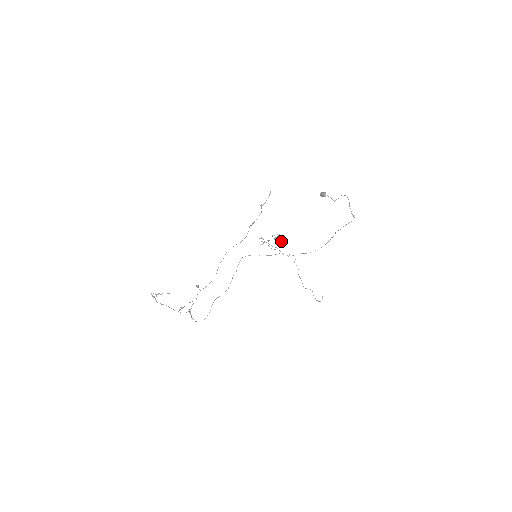
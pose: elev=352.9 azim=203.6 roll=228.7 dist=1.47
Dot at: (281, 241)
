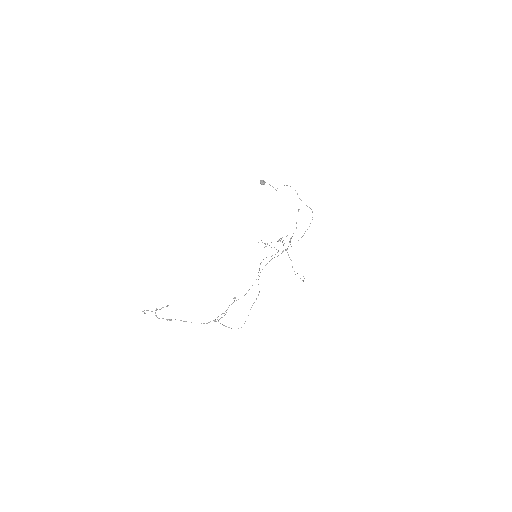
Dot at: occluded
